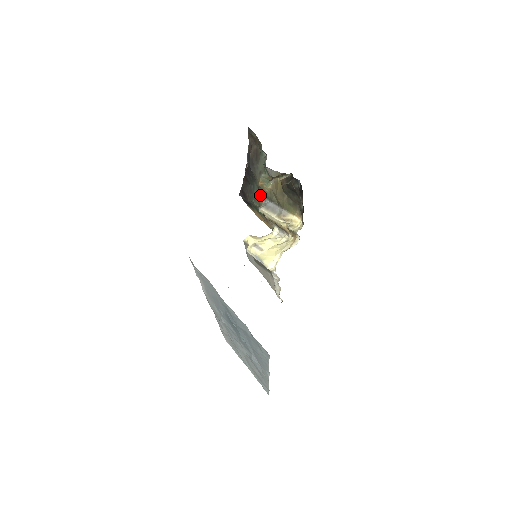
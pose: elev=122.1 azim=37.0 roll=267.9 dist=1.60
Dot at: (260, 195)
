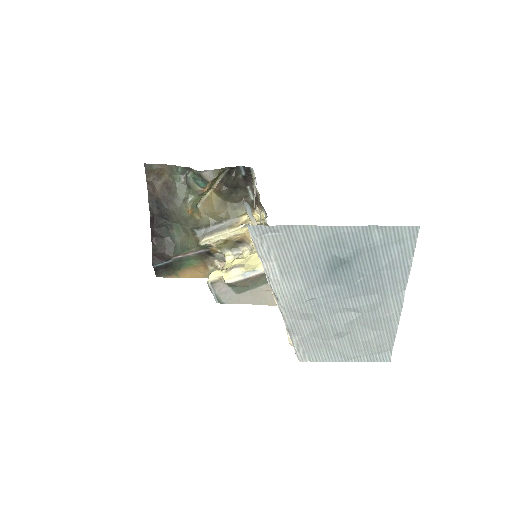
Dot at: (191, 231)
